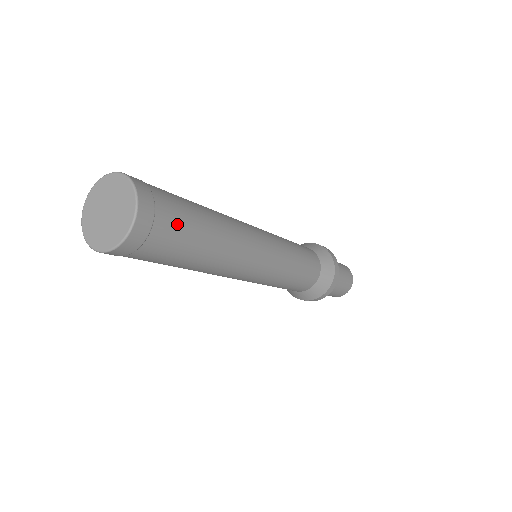
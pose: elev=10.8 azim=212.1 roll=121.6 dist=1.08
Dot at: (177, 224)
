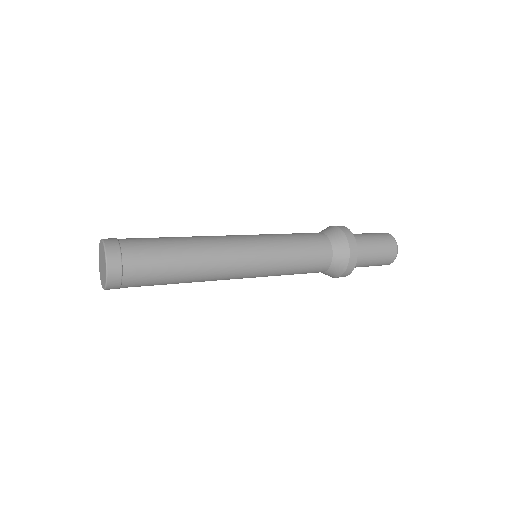
Dot at: (142, 283)
